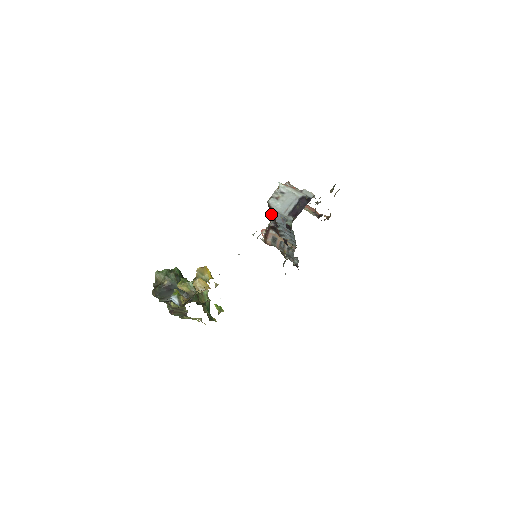
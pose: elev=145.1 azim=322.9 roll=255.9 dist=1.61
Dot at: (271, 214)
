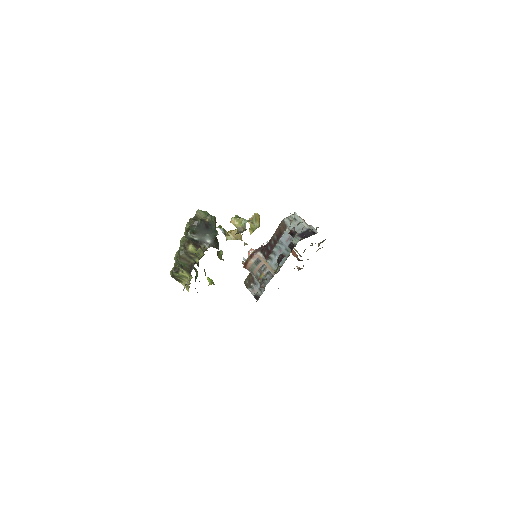
Dot at: (276, 233)
